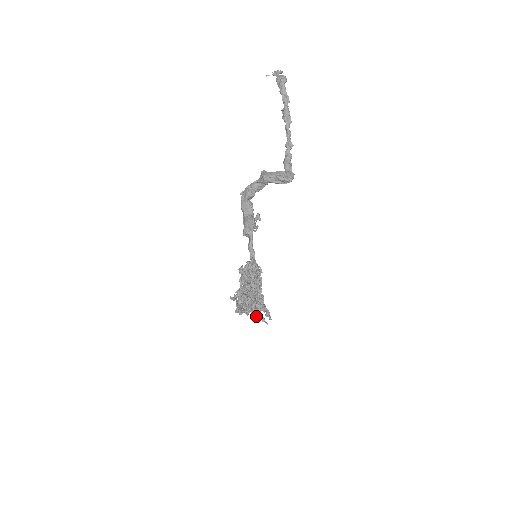
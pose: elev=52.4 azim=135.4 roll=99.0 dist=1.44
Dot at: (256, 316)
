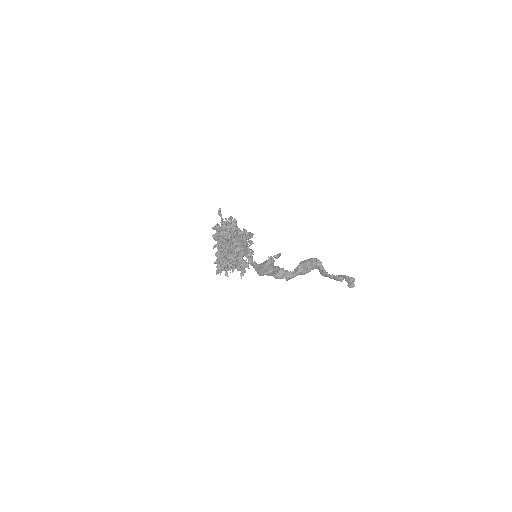
Dot at: (225, 228)
